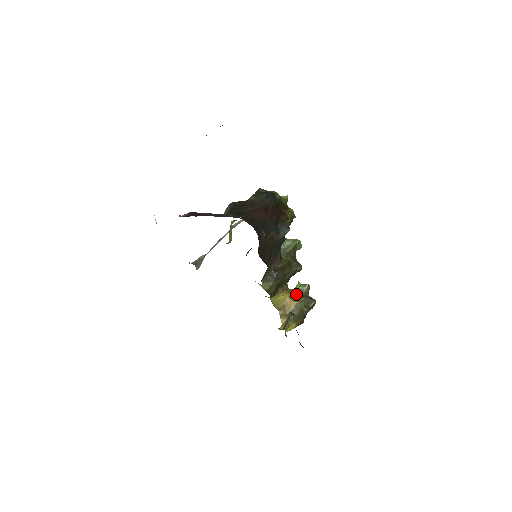
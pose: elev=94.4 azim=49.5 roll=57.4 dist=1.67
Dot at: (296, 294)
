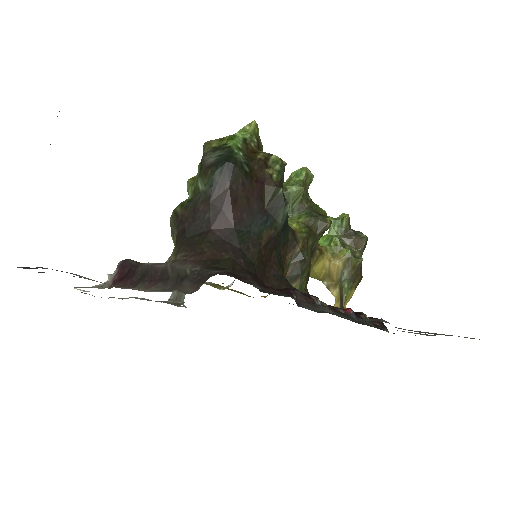
Dot at: (336, 247)
